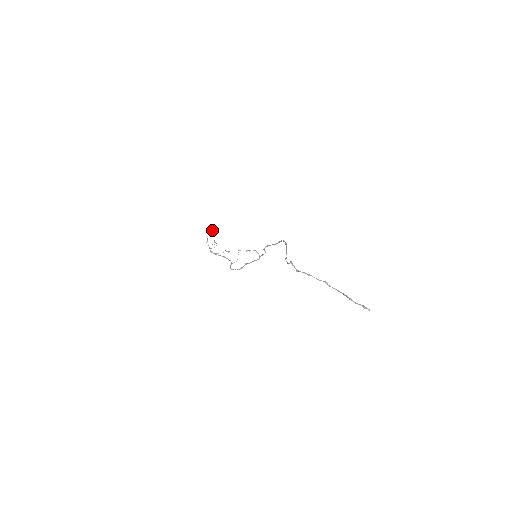
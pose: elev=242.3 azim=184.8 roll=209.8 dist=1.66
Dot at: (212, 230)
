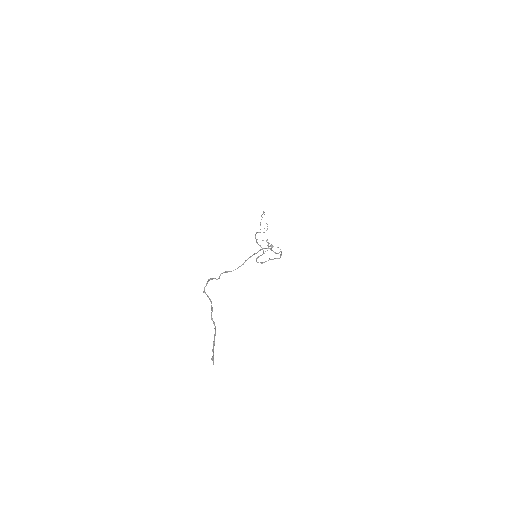
Dot at: (264, 214)
